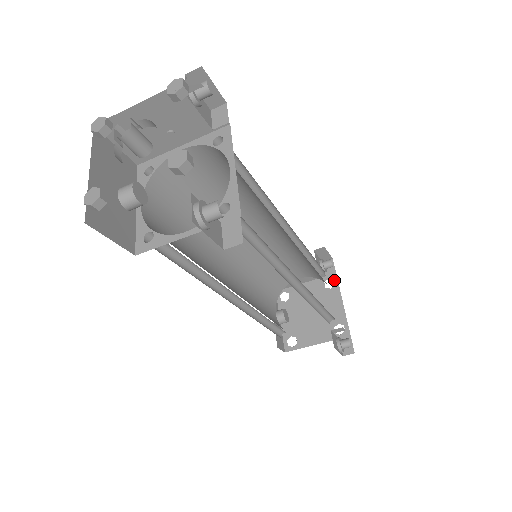
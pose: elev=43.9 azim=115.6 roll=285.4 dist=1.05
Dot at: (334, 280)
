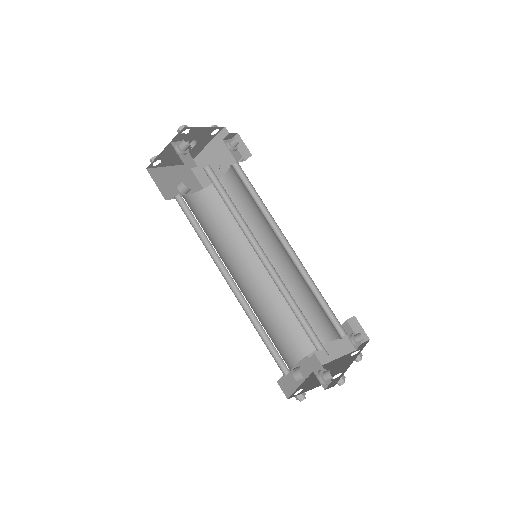
Dot at: (360, 350)
